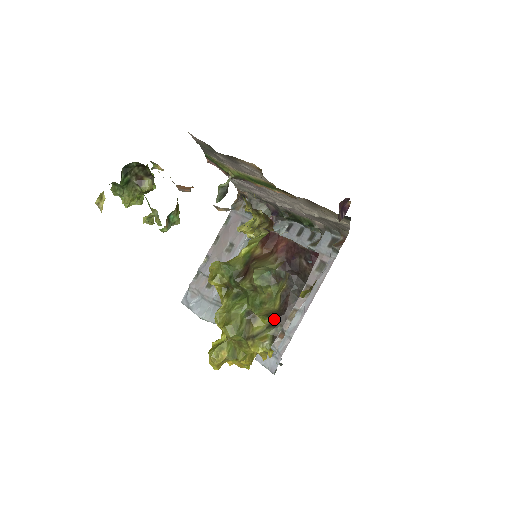
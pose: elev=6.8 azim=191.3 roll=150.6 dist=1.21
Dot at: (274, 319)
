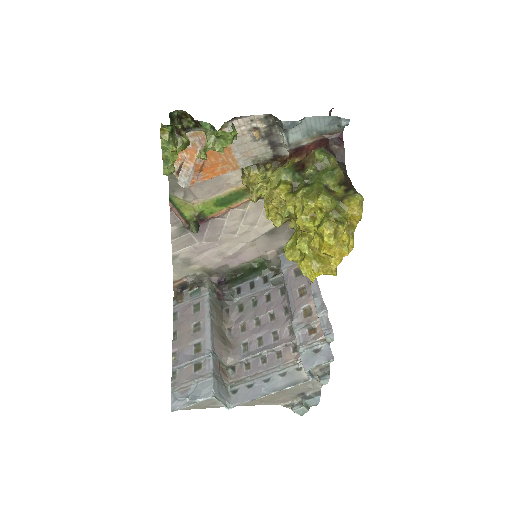
Dot at: (345, 188)
